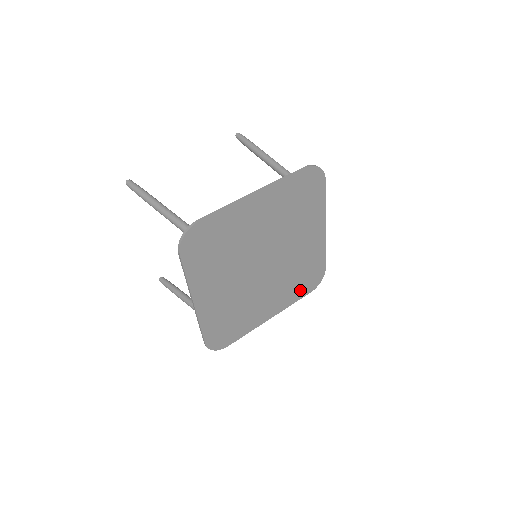
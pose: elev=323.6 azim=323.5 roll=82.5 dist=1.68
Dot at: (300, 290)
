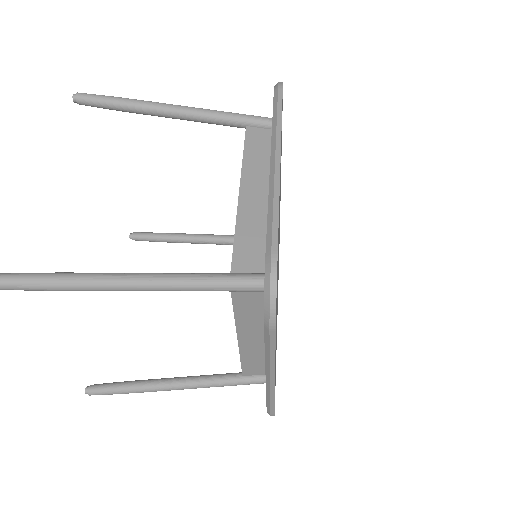
Dot at: occluded
